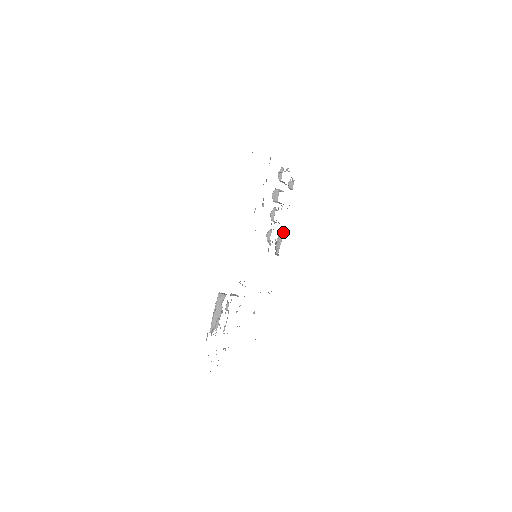
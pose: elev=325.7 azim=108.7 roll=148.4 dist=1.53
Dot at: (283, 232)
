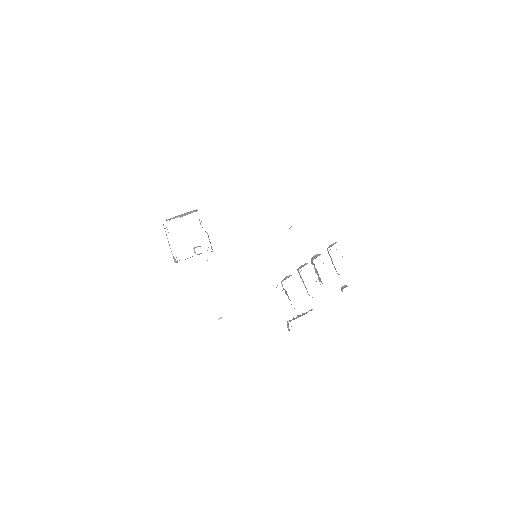
Dot at: occluded
